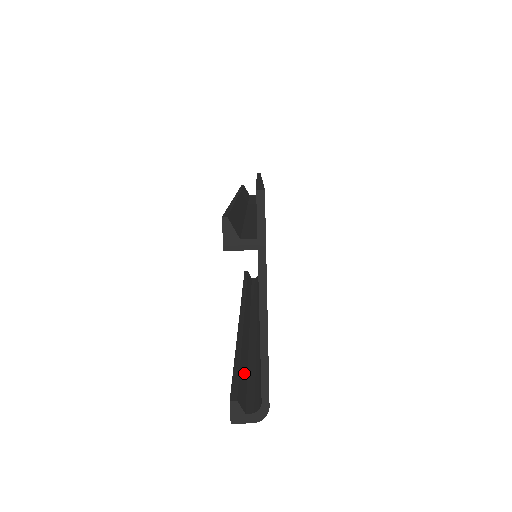
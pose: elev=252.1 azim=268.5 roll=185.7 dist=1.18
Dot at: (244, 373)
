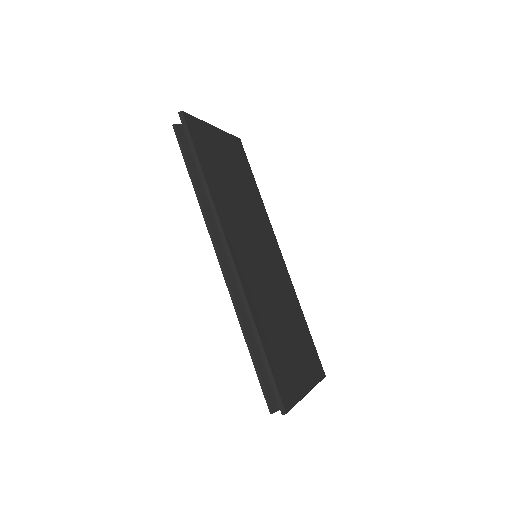
Dot at: occluded
